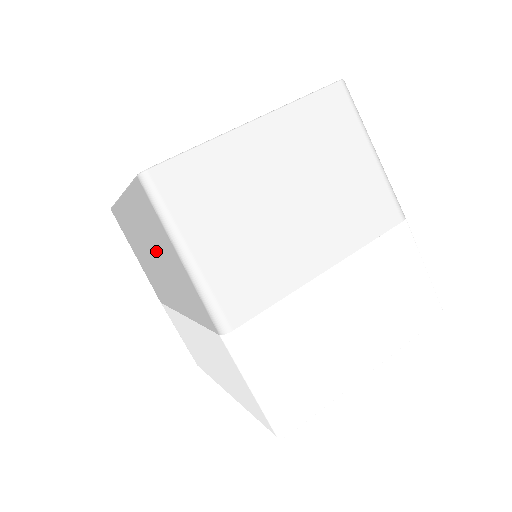
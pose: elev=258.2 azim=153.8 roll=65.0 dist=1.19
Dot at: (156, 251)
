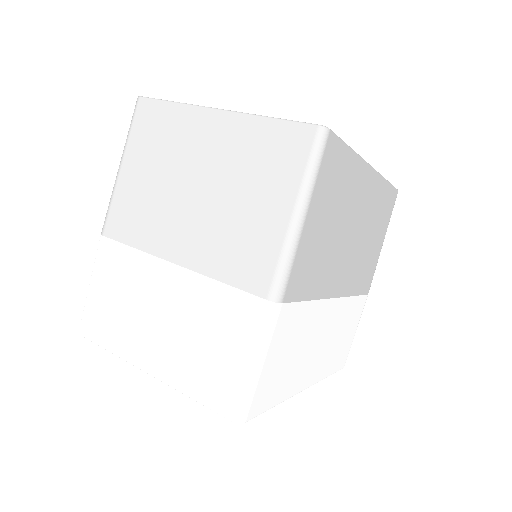
Dot at: occluded
